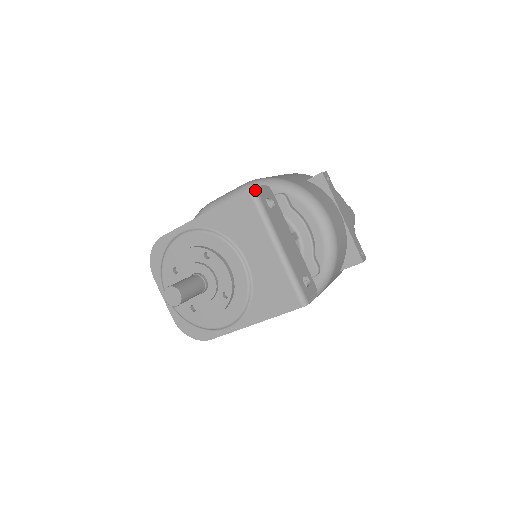
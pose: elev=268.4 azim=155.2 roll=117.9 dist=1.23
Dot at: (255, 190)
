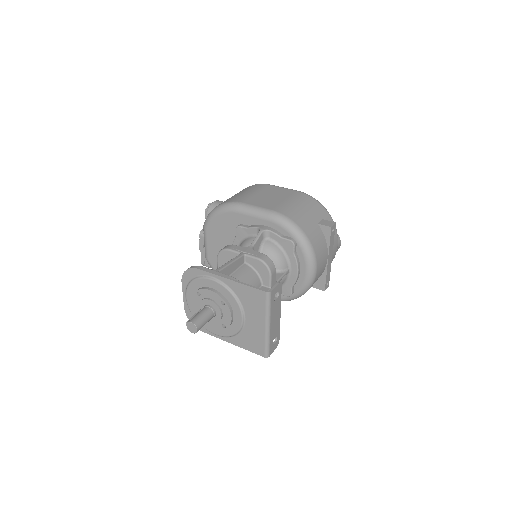
Dot at: (270, 293)
